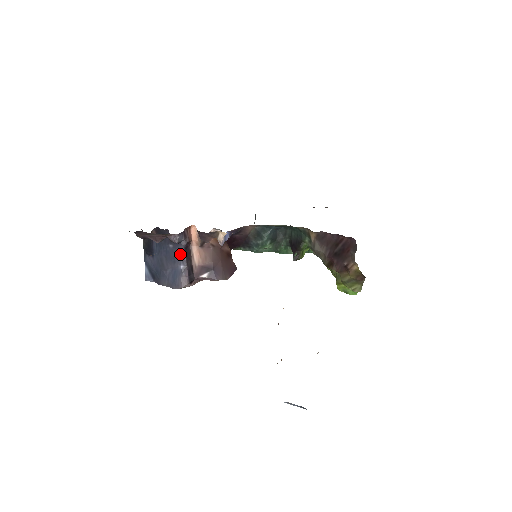
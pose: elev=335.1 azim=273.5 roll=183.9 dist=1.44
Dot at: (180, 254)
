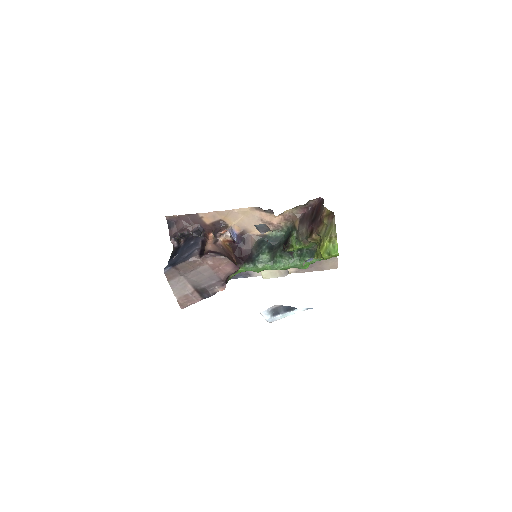
Dot at: (197, 243)
